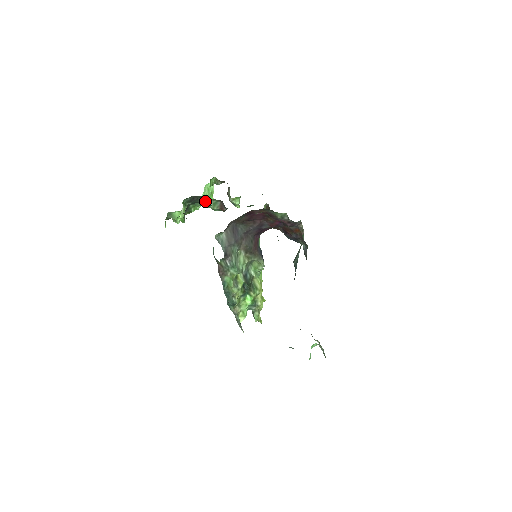
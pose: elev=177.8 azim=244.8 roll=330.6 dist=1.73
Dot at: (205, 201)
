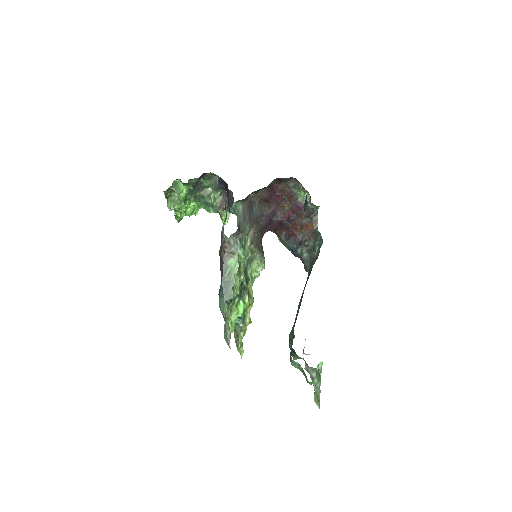
Dot at: (206, 193)
